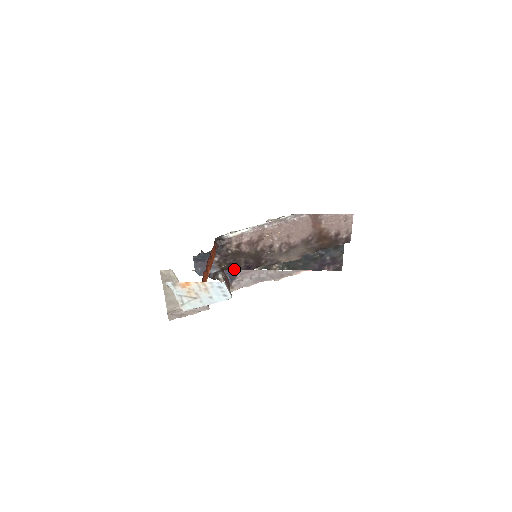
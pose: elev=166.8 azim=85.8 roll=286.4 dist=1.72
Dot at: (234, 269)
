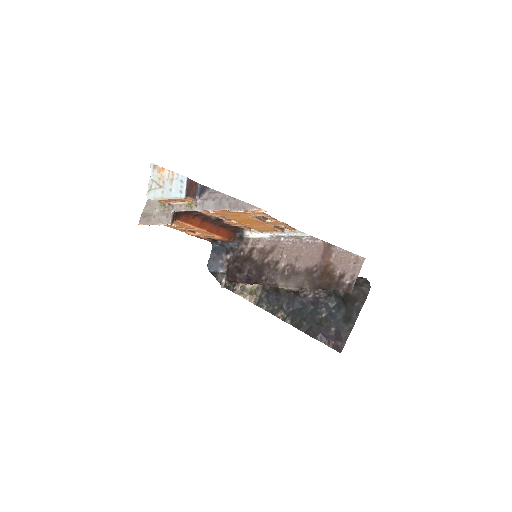
Dot at: (237, 275)
